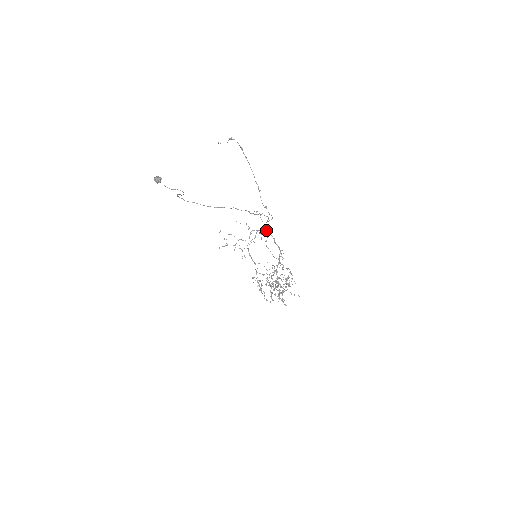
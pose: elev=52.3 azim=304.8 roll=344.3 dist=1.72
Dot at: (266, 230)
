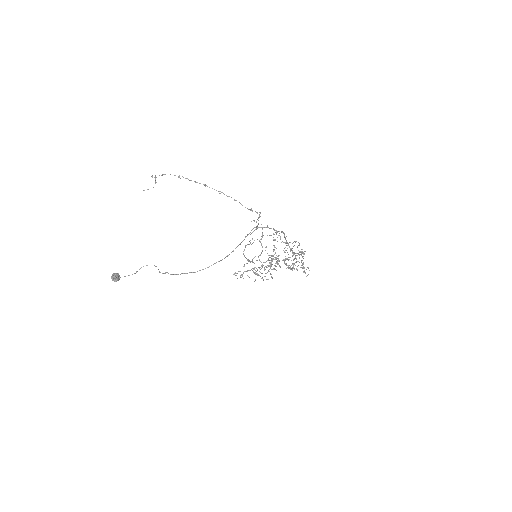
Dot at: (262, 228)
